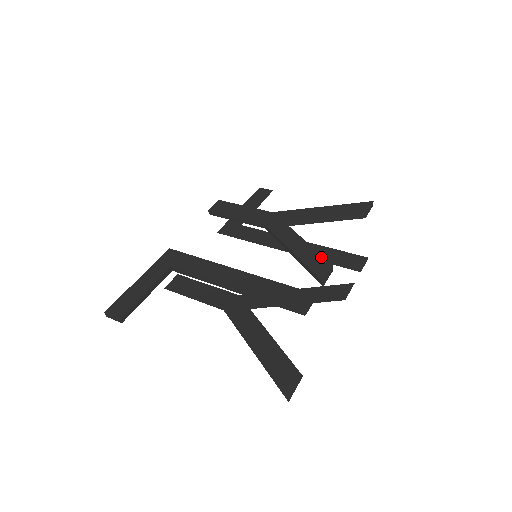
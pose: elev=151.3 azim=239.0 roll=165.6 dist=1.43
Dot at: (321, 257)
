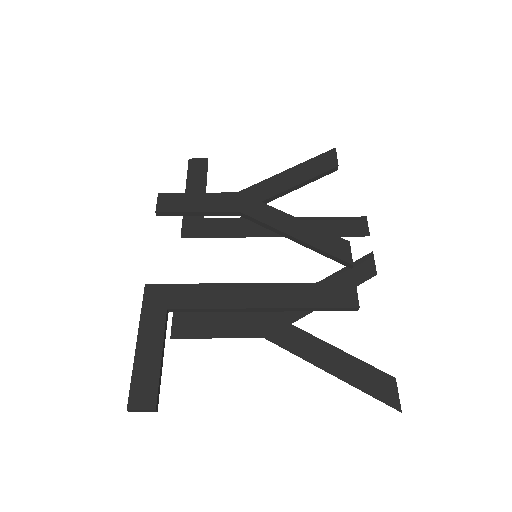
Dot at: (331, 235)
